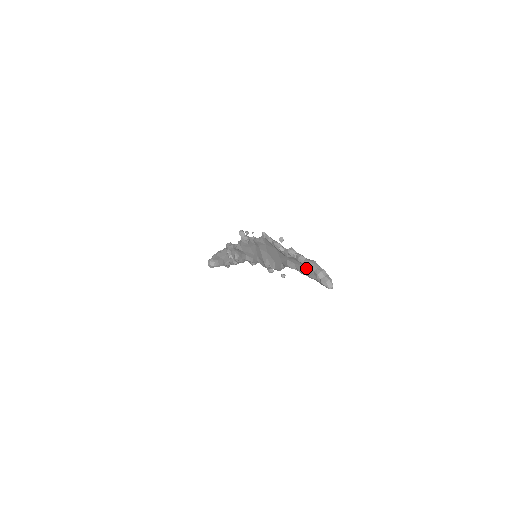
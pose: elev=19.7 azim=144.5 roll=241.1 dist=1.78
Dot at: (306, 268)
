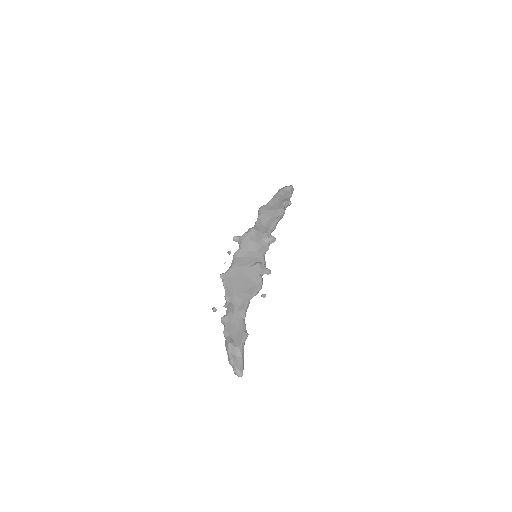
Dot at: occluded
